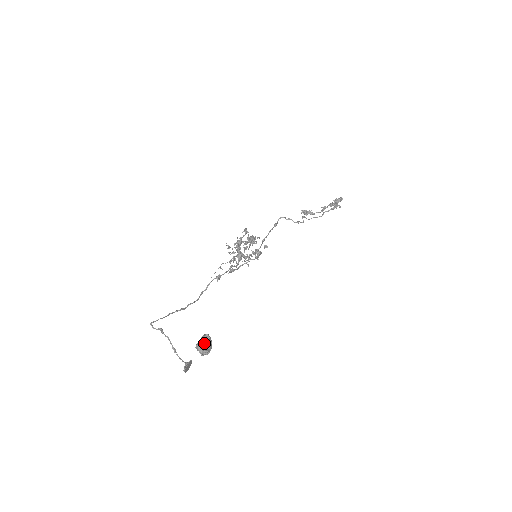
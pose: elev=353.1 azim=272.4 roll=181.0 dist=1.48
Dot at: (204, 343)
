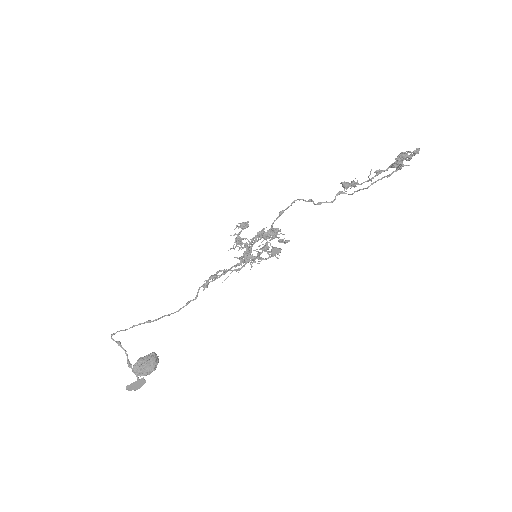
Dot at: (138, 363)
